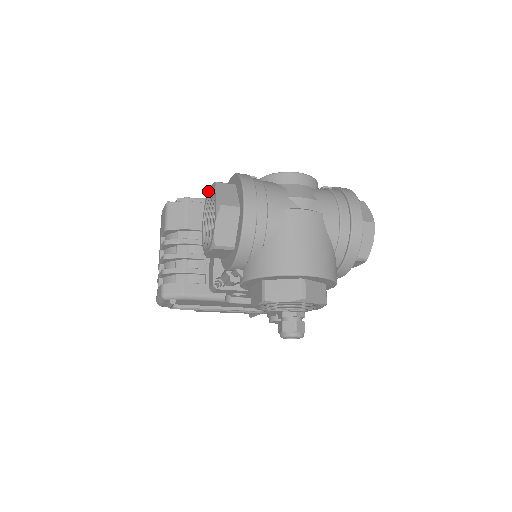
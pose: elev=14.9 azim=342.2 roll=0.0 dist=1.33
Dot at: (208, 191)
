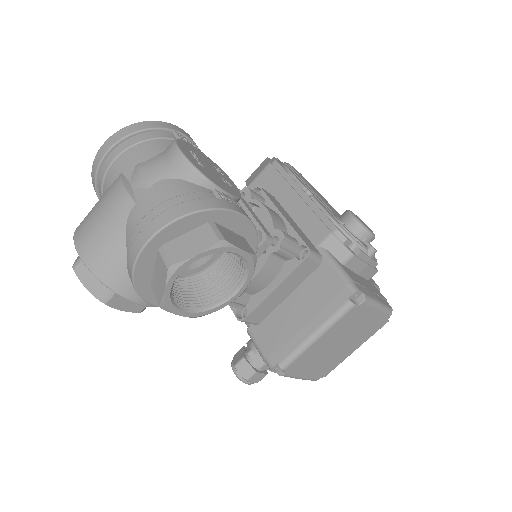
Dot at: occluded
